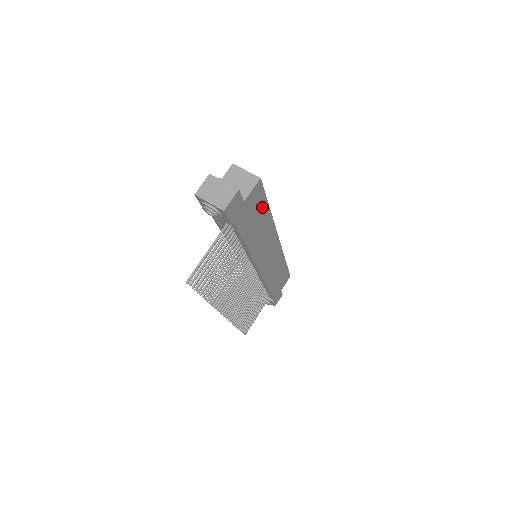
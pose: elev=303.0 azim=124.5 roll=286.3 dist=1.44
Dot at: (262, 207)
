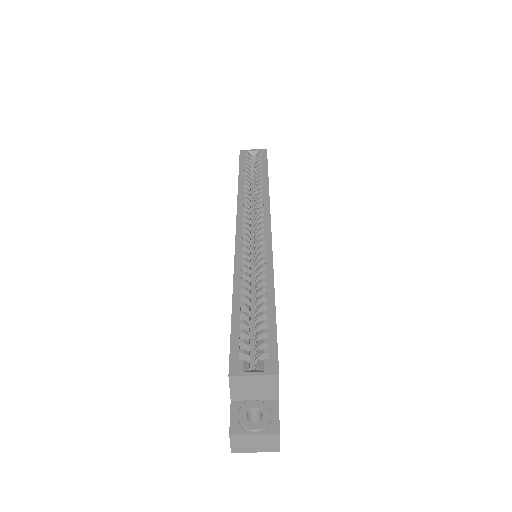
Dot at: occluded
